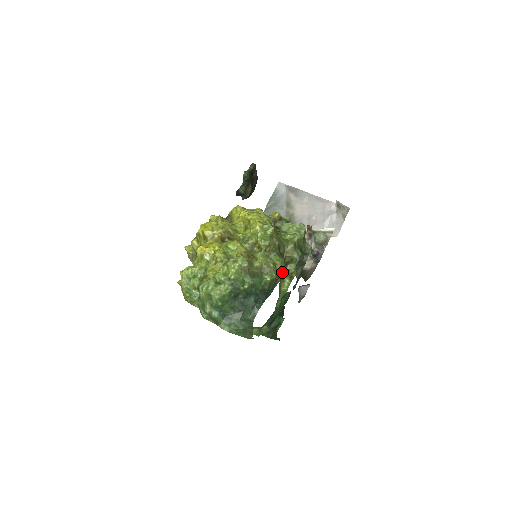
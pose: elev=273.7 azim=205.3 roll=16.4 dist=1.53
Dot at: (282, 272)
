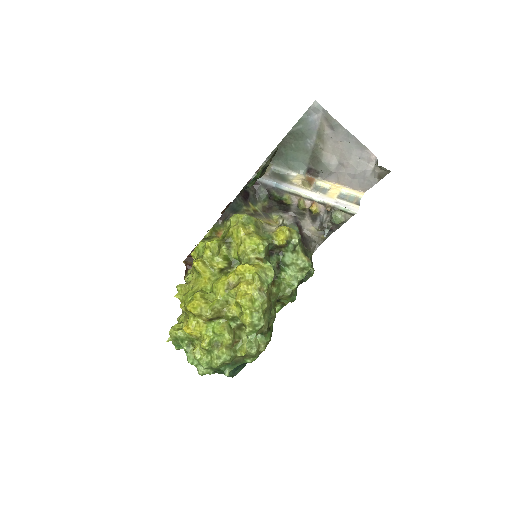
Dot at: occluded
